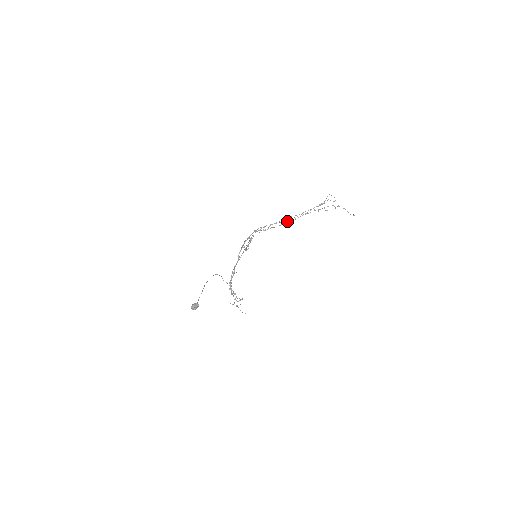
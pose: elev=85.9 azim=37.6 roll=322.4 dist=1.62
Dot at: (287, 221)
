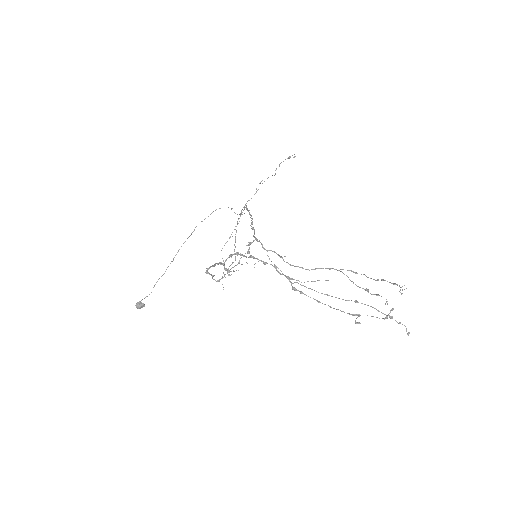
Dot at: (294, 290)
